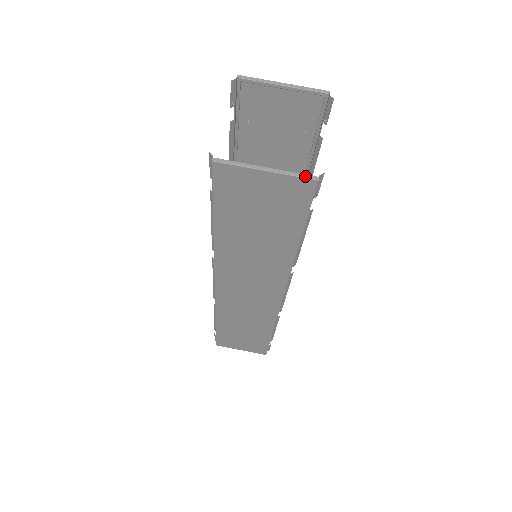
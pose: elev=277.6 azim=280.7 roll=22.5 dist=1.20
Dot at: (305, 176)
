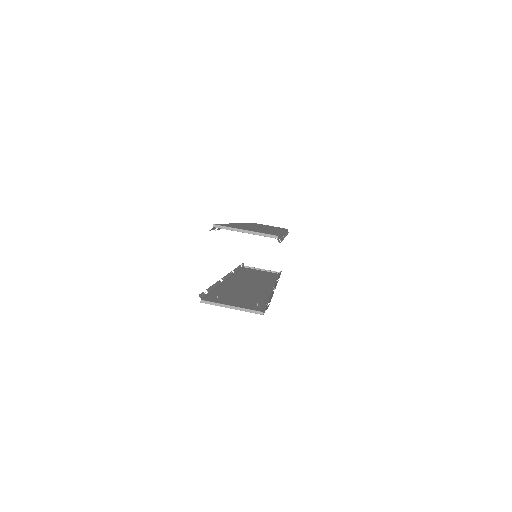
Dot at: (255, 312)
